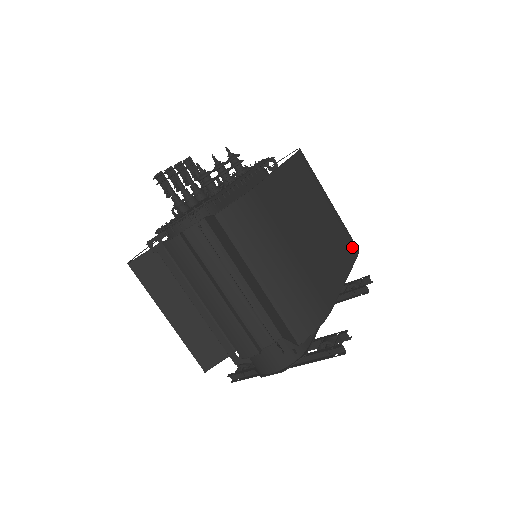
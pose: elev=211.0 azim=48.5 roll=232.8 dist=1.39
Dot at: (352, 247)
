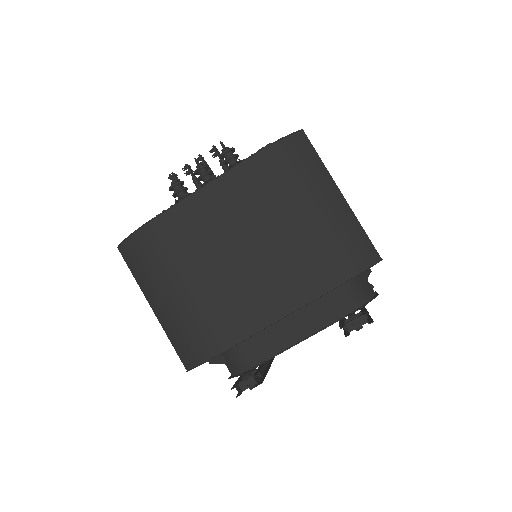
Dot at: (329, 275)
